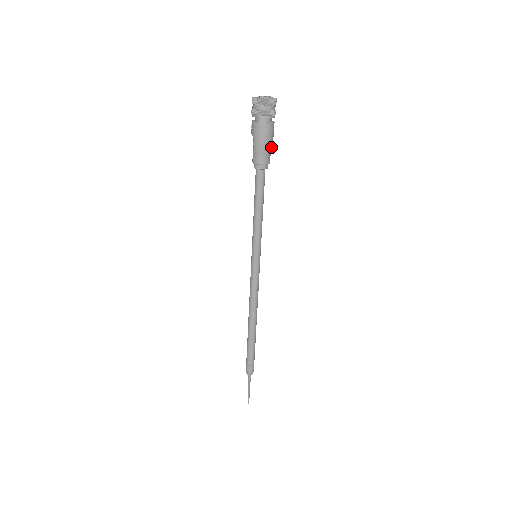
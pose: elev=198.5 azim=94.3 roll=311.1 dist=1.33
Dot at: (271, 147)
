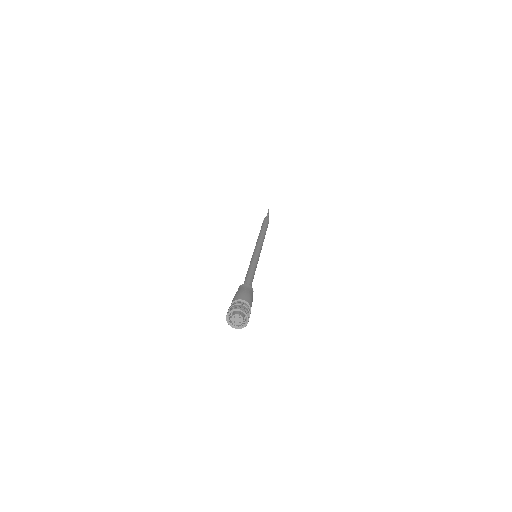
Dot at: occluded
